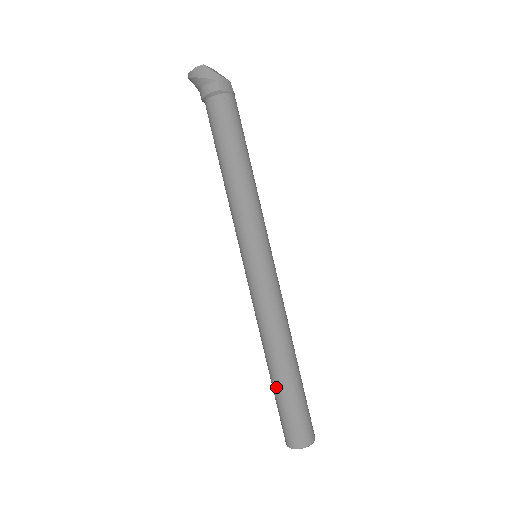
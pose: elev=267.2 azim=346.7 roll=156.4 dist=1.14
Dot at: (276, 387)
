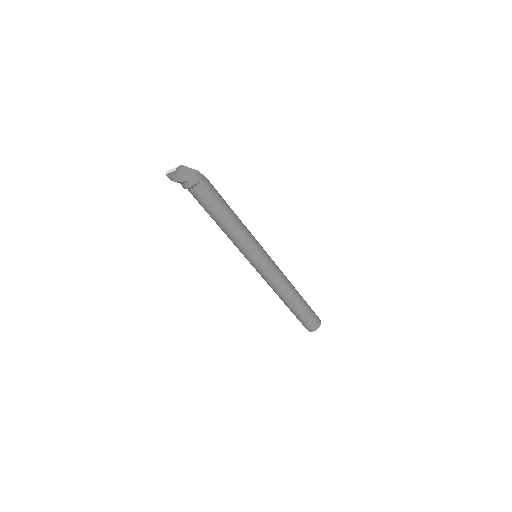
Dot at: (292, 311)
